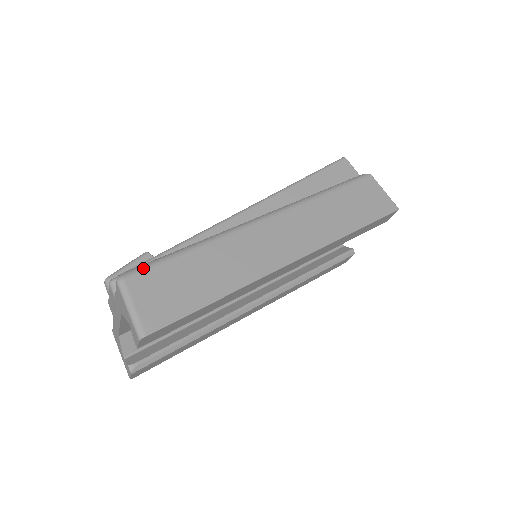
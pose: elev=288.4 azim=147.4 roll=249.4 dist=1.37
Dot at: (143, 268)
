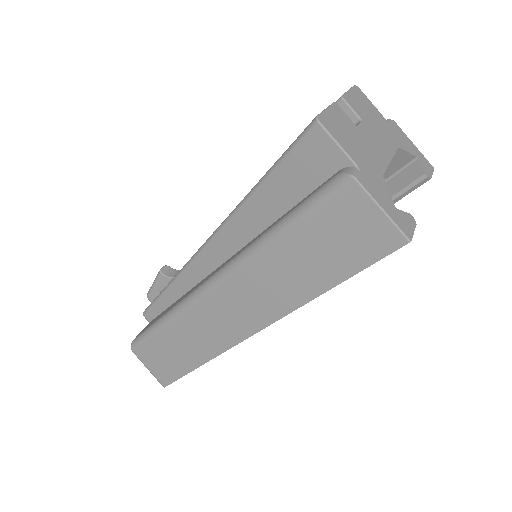
Dot at: (139, 343)
